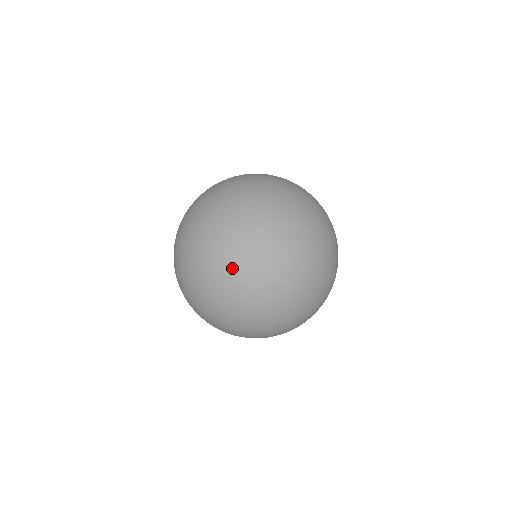
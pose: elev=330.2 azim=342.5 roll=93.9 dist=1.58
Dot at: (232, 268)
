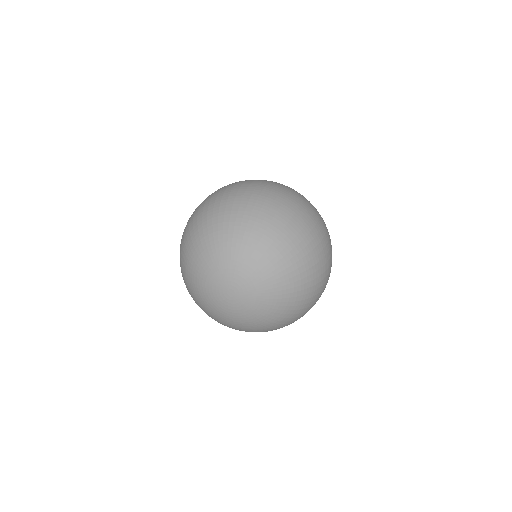
Dot at: (307, 253)
